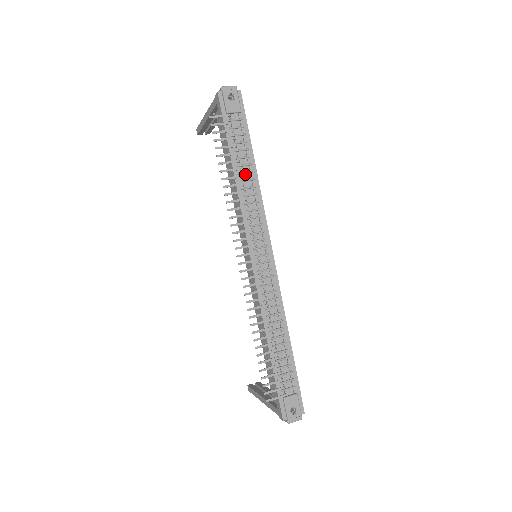
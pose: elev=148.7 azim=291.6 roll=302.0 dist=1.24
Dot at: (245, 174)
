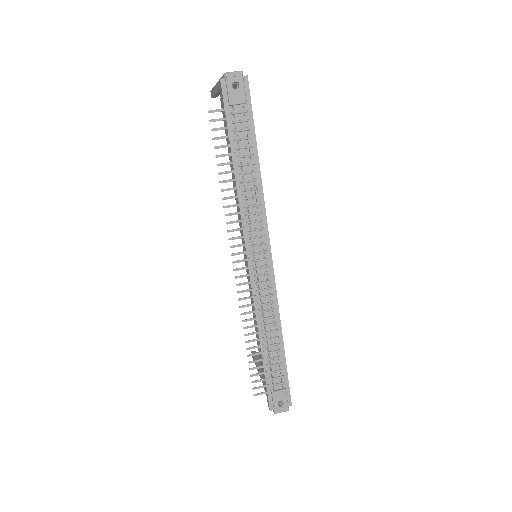
Dot at: (247, 174)
